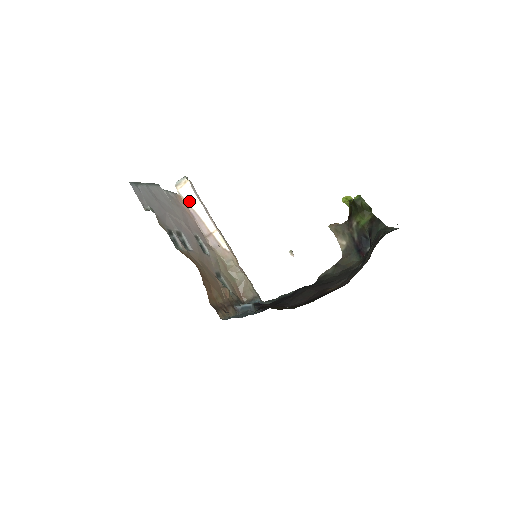
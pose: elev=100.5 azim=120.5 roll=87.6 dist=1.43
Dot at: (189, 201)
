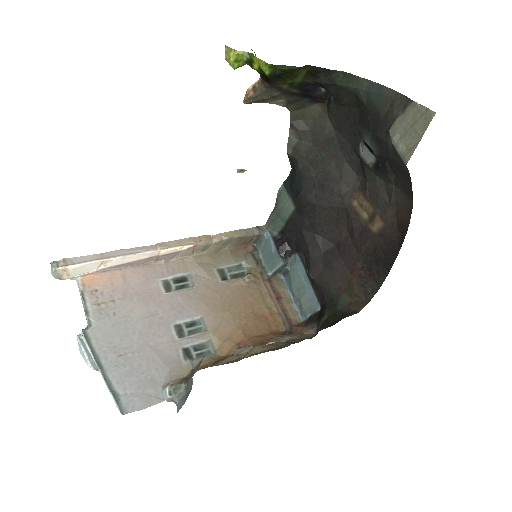
Dot at: (95, 270)
